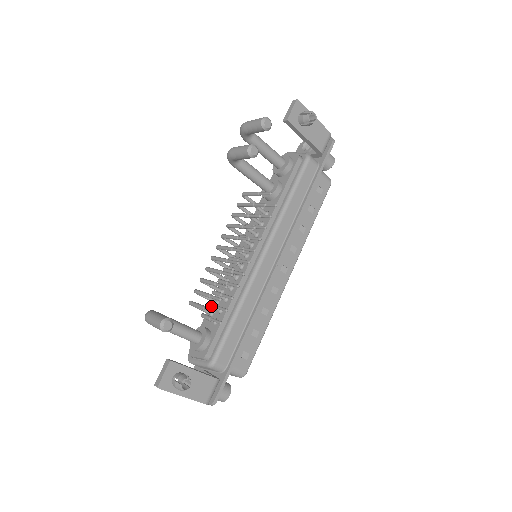
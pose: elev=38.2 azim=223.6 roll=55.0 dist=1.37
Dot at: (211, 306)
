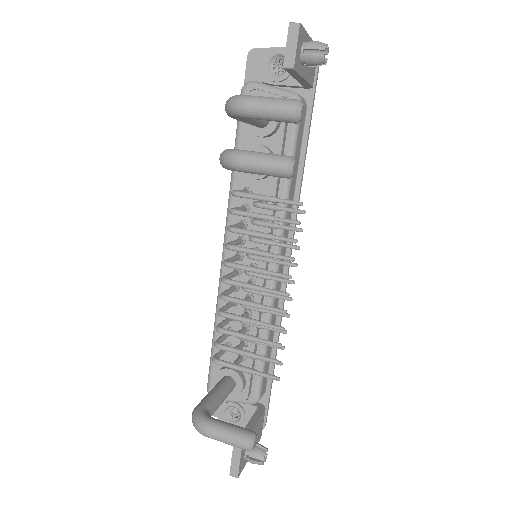
Dot at: occluded
